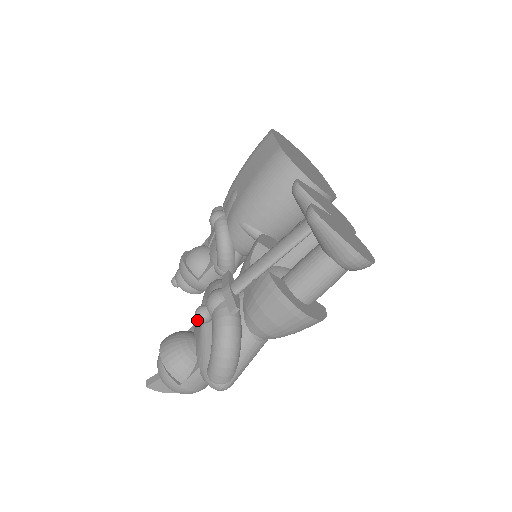
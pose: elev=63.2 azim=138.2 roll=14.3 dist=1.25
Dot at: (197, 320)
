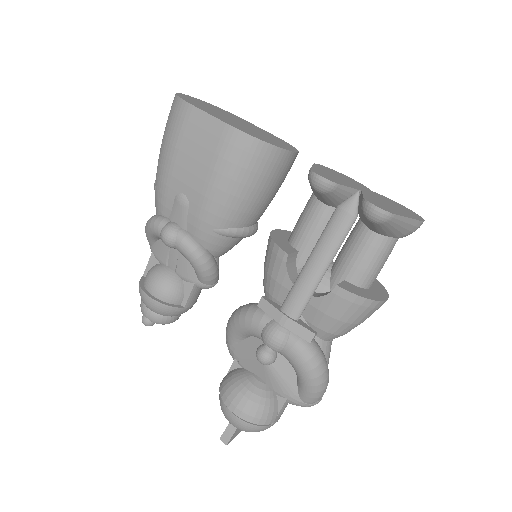
Dot at: occluded
